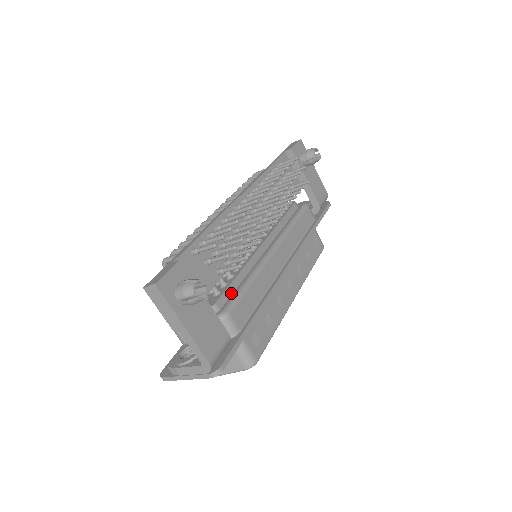
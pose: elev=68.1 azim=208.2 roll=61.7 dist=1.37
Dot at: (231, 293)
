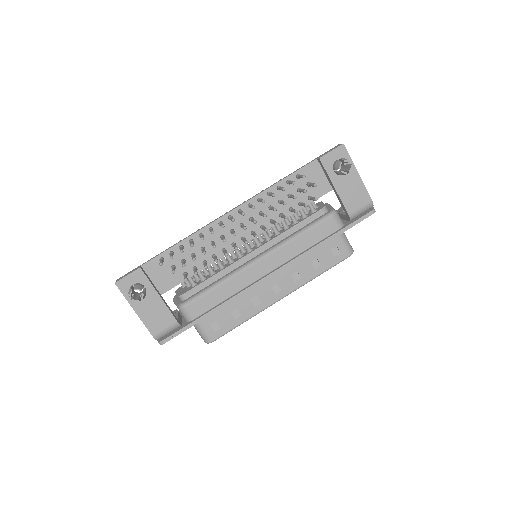
Dot at: (202, 288)
